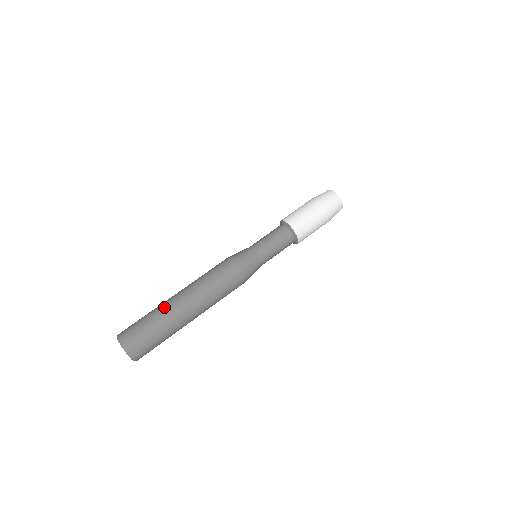
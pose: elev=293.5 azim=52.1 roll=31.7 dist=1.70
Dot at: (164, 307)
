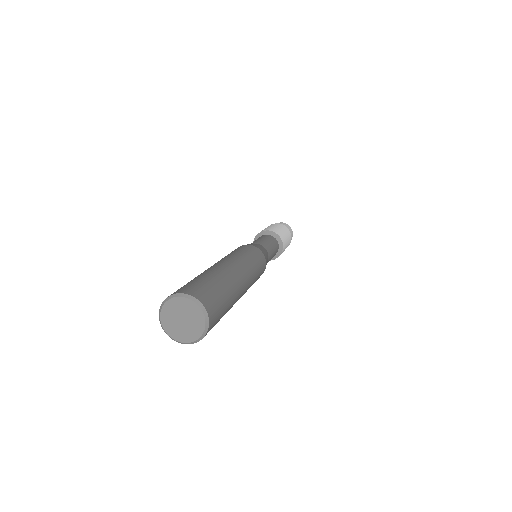
Dot at: (218, 270)
